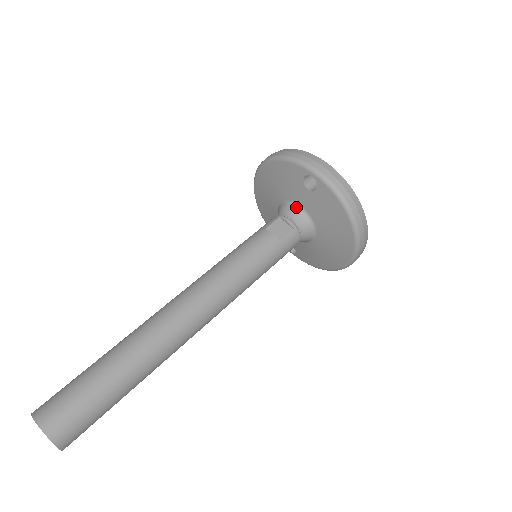
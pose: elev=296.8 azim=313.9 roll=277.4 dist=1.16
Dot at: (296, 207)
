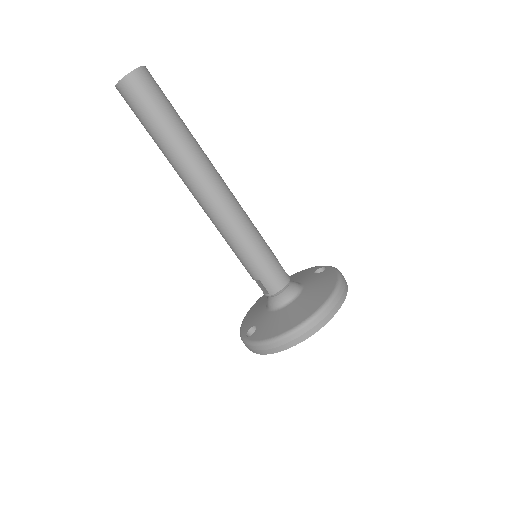
Dot at: occluded
